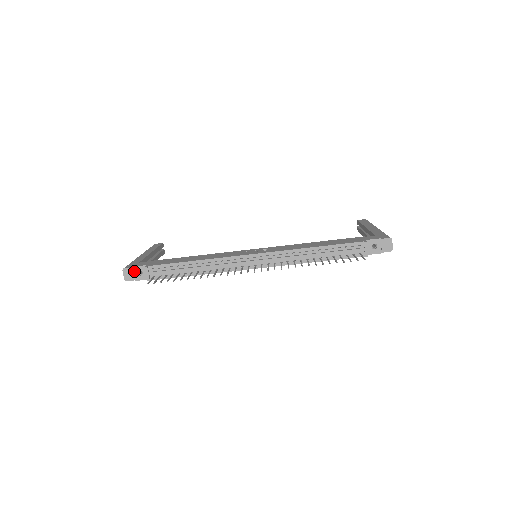
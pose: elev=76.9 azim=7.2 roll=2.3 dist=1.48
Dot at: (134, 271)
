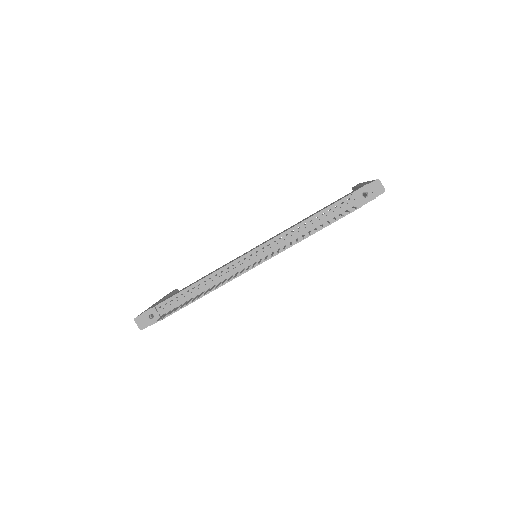
Dot at: (145, 317)
